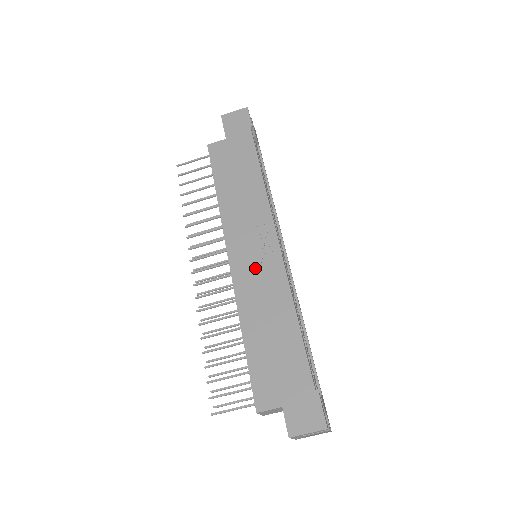
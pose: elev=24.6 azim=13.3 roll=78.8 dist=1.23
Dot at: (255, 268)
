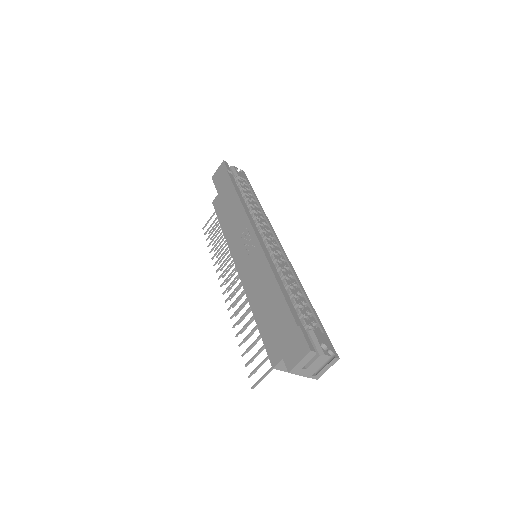
Dot at: (246, 263)
